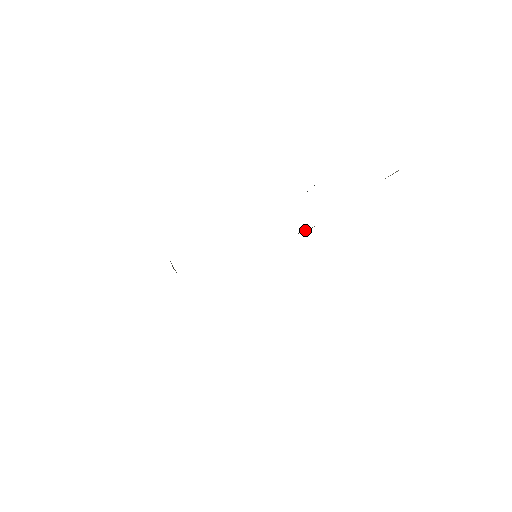
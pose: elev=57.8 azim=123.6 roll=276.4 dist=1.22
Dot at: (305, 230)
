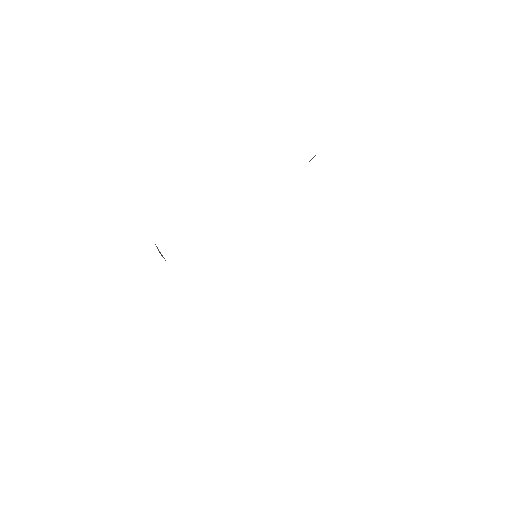
Dot at: occluded
